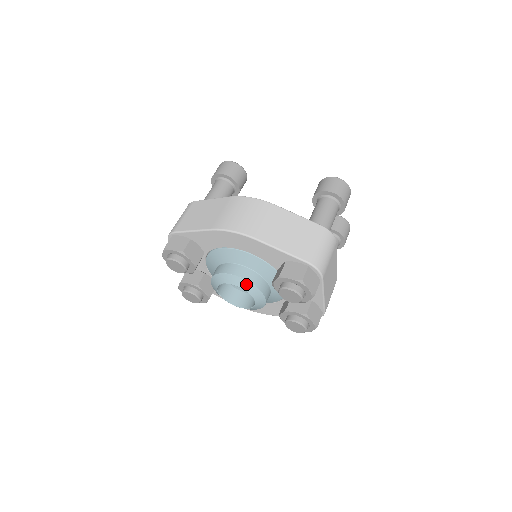
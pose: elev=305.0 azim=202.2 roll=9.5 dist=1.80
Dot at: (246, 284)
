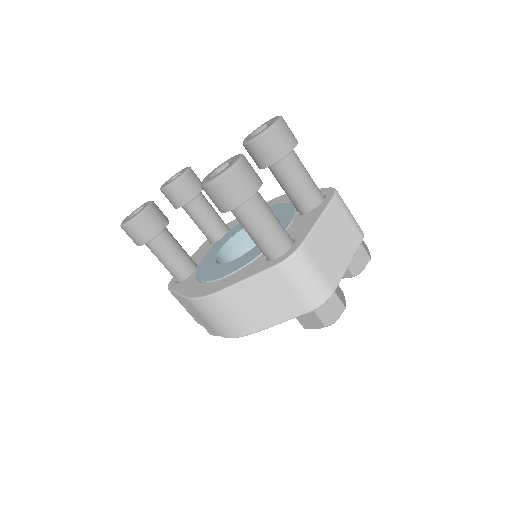
Dot at: occluded
